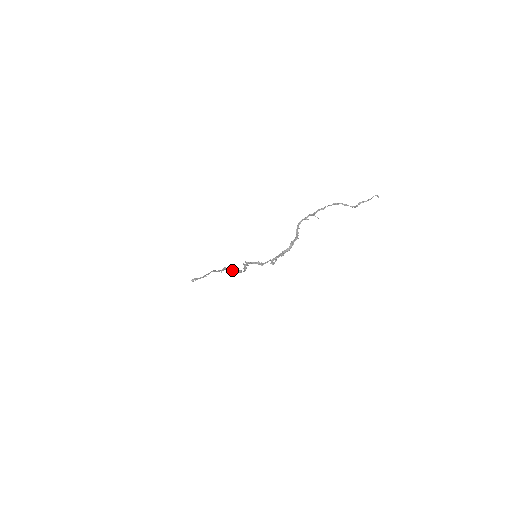
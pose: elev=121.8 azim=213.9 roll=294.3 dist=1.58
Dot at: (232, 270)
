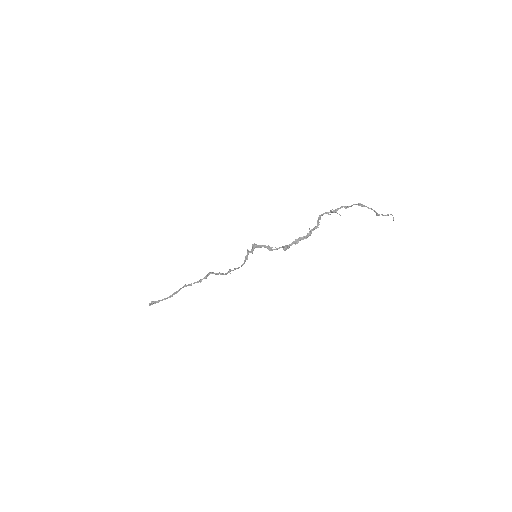
Dot at: occluded
